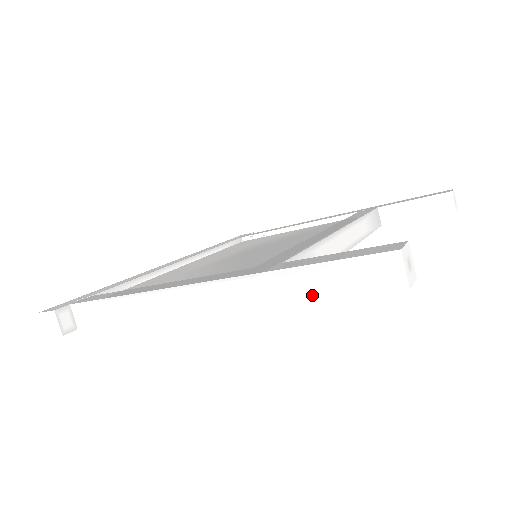
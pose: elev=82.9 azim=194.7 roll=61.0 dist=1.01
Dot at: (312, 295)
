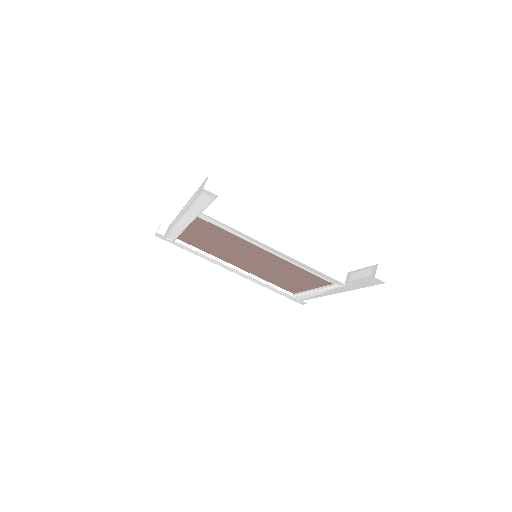
Dot at: (194, 199)
